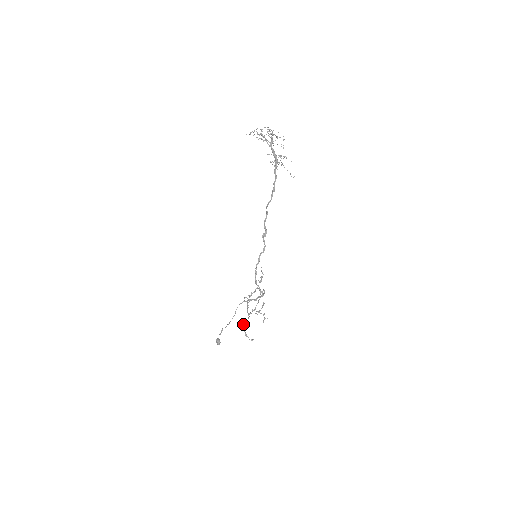
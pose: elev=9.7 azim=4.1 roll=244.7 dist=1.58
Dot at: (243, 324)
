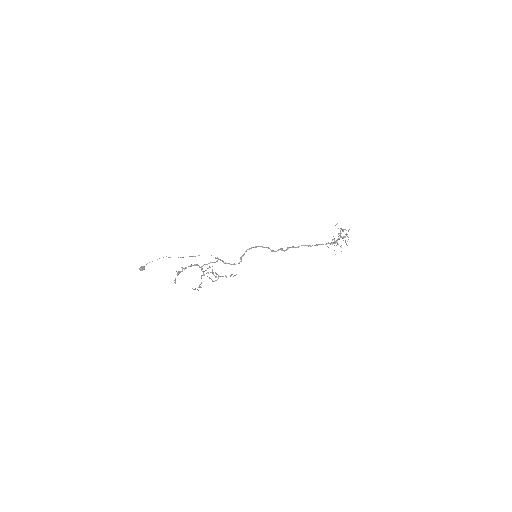
Dot at: occluded
